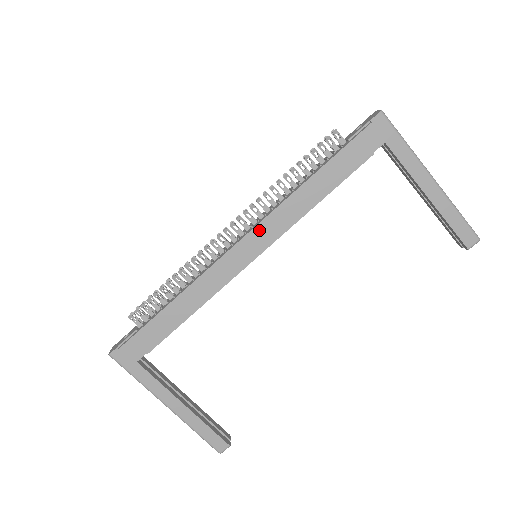
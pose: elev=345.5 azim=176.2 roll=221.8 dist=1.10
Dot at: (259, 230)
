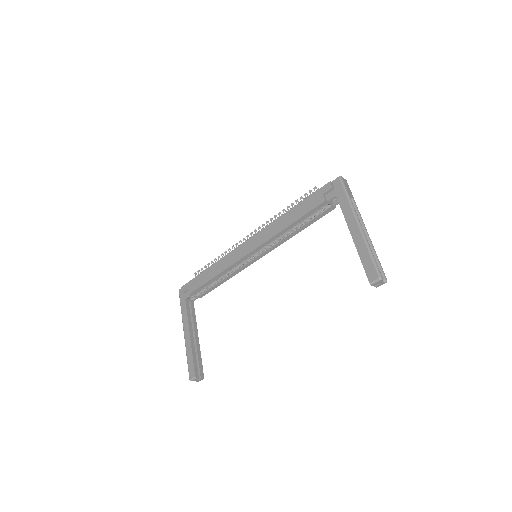
Dot at: (257, 236)
